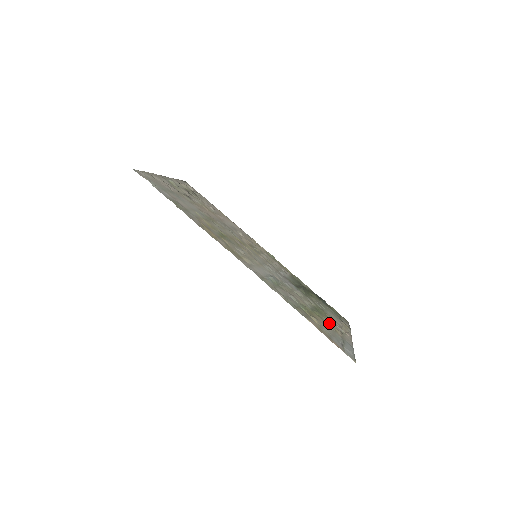
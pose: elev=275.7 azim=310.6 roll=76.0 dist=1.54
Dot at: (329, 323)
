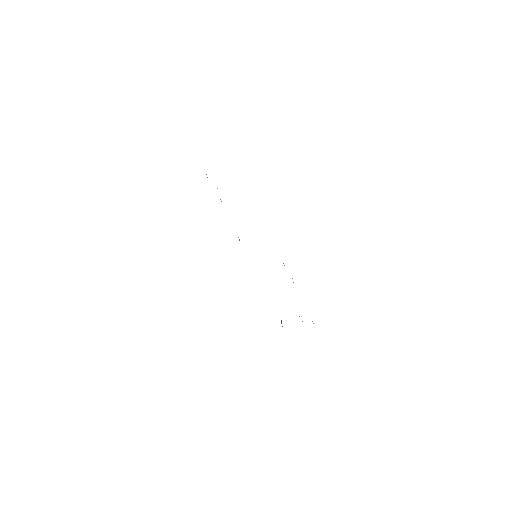
Dot at: occluded
